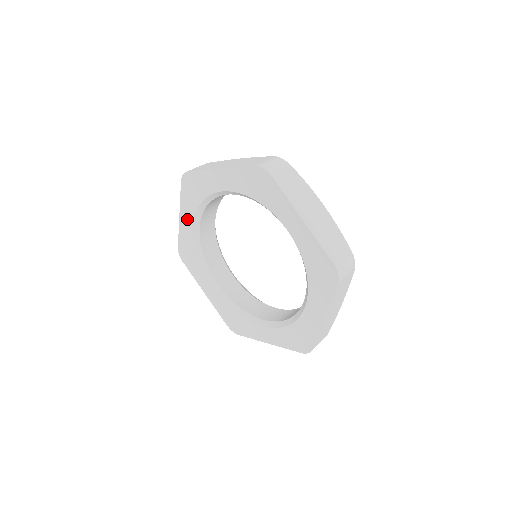
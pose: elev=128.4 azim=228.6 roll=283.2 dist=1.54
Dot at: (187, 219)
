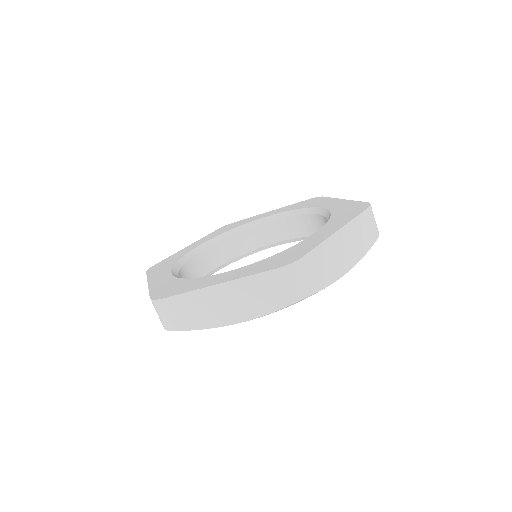
Dot at: (197, 244)
